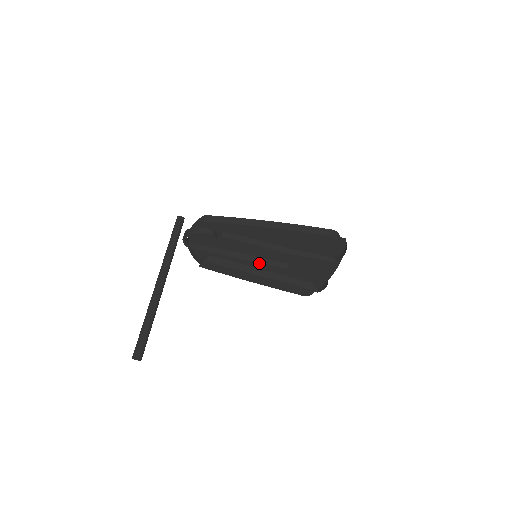
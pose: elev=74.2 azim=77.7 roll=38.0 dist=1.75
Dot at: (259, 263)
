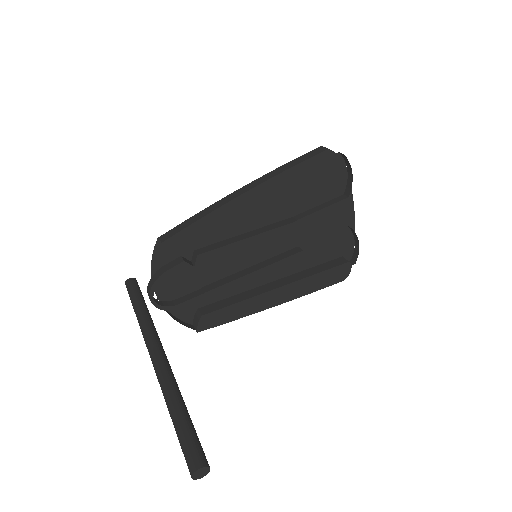
Dot at: (265, 267)
